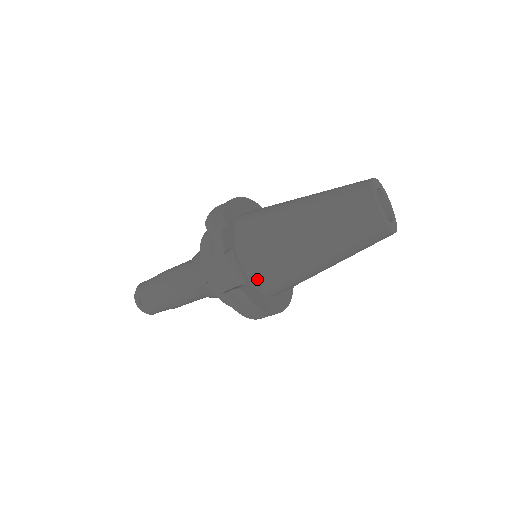
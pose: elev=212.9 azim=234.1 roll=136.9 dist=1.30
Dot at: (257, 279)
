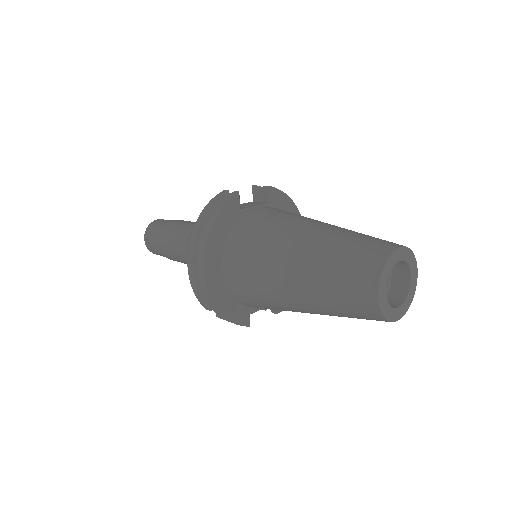
Dot at: occluded
